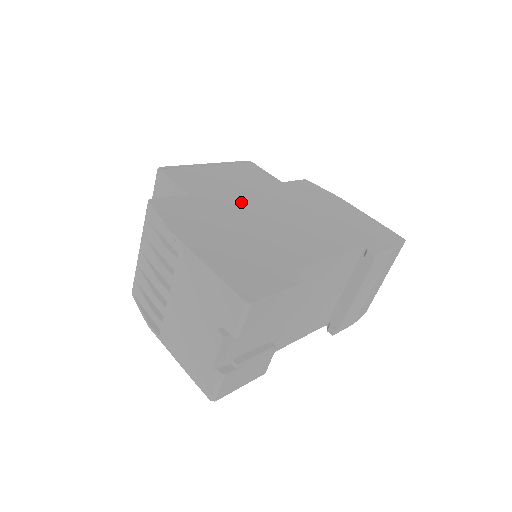
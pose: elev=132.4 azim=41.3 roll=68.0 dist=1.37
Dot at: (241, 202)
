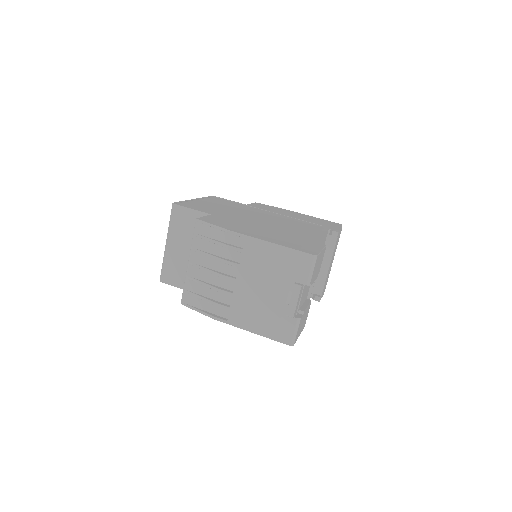
Dot at: (242, 216)
